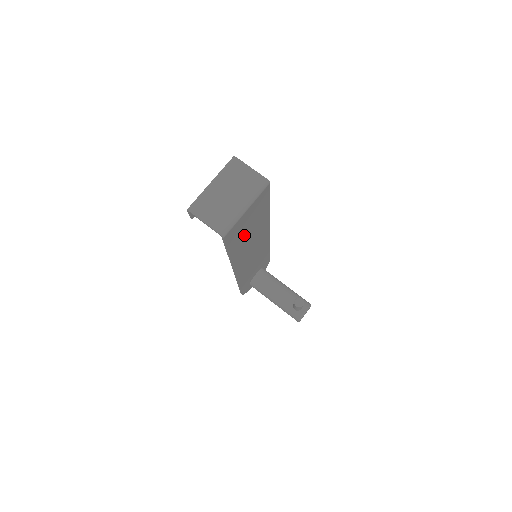
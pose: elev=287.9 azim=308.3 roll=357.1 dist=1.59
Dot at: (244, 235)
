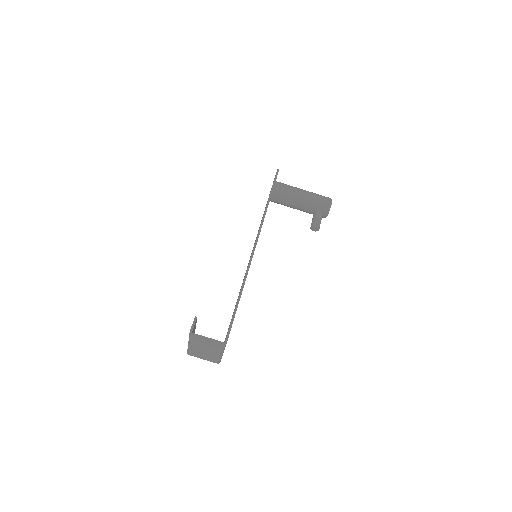
Dot at: occluded
